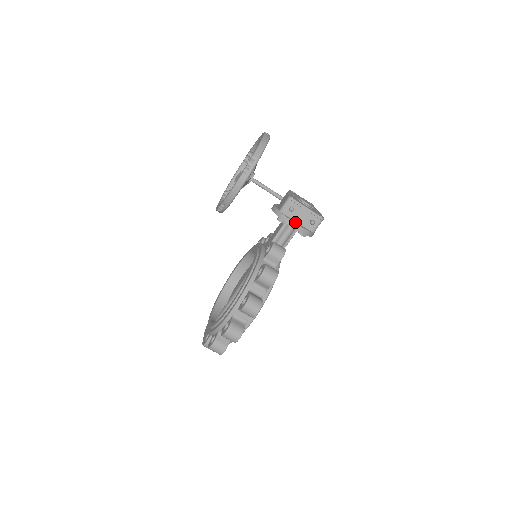
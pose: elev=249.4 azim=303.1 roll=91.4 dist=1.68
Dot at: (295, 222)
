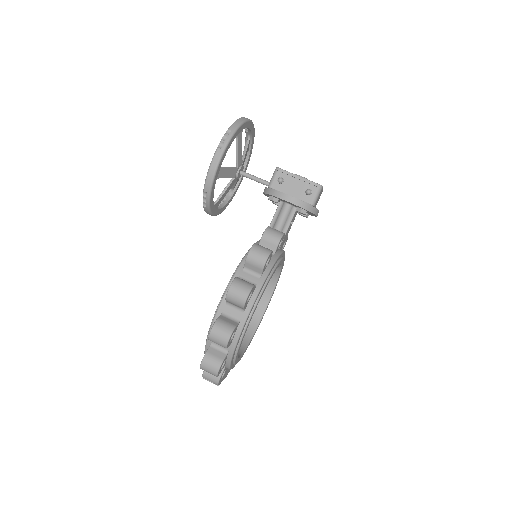
Dot at: (287, 195)
